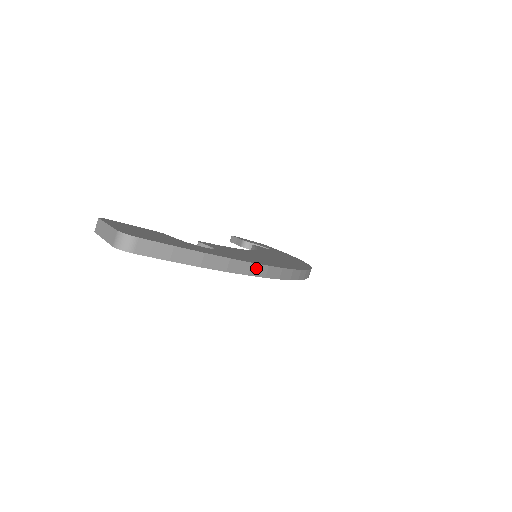
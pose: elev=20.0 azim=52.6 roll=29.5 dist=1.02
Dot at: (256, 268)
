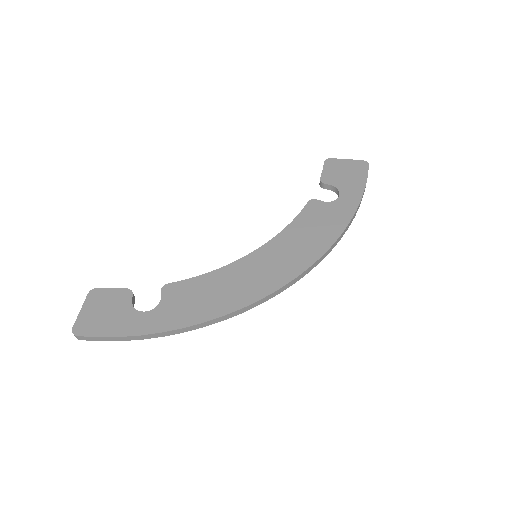
Dot at: (169, 332)
